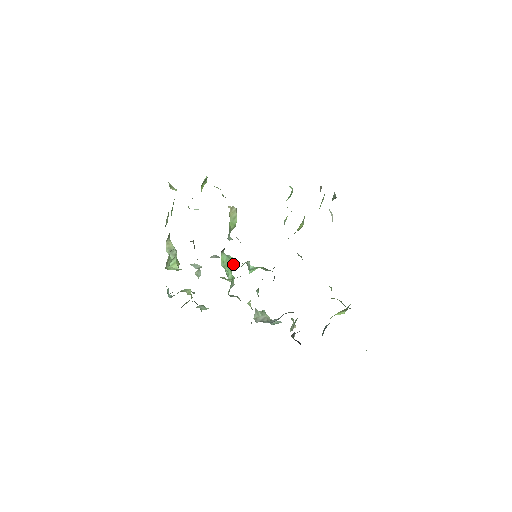
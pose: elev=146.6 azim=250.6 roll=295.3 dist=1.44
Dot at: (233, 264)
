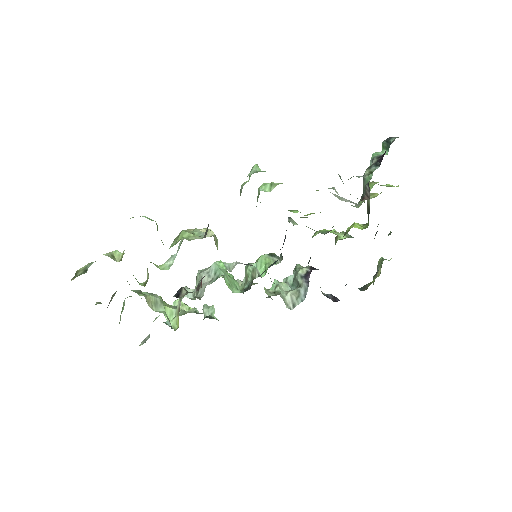
Dot at: occluded
